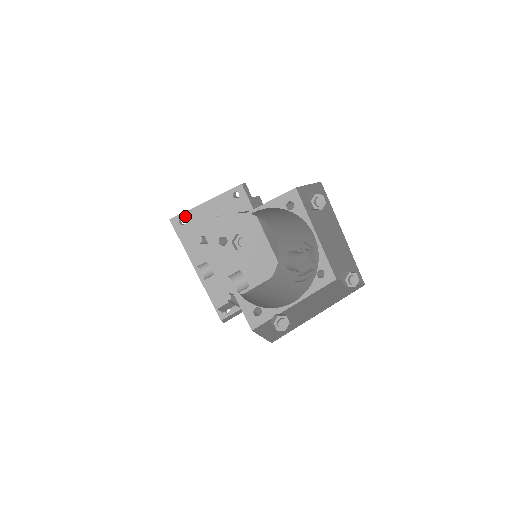
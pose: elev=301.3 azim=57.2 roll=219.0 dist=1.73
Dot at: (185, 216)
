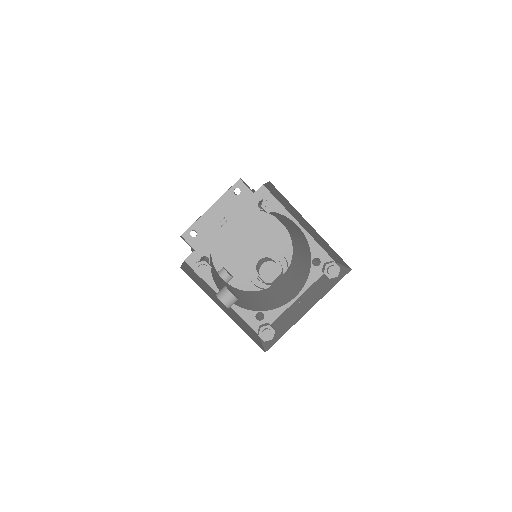
Dot at: (194, 228)
